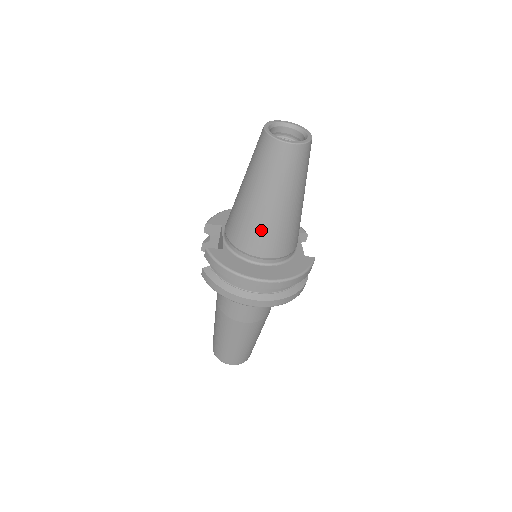
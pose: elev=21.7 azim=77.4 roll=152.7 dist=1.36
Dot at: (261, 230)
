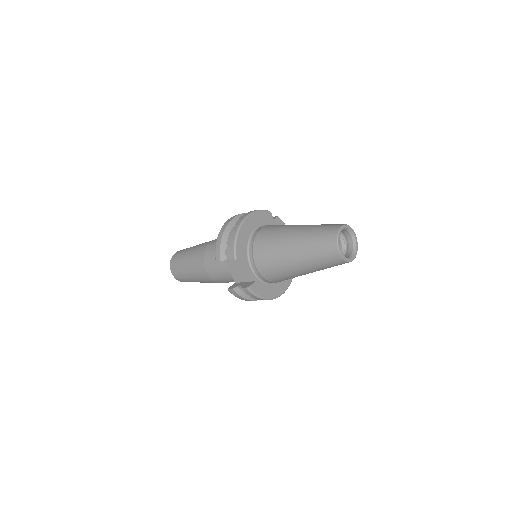
Dot at: occluded
